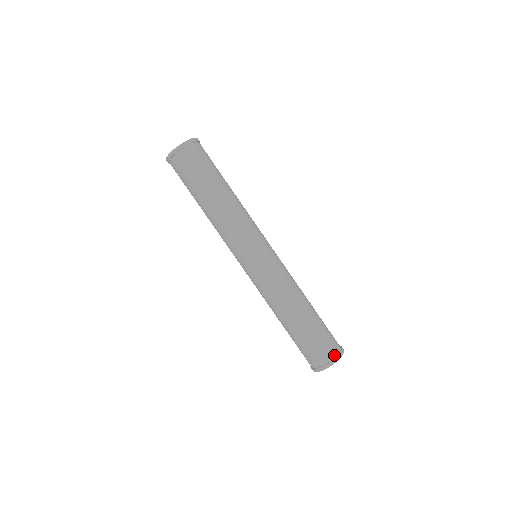
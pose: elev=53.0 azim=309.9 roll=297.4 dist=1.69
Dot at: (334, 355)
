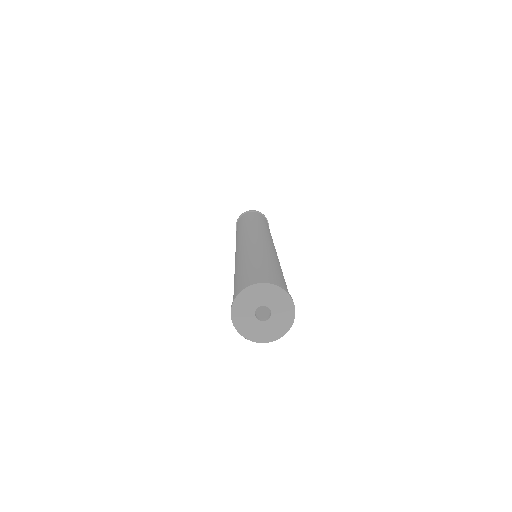
Dot at: occluded
